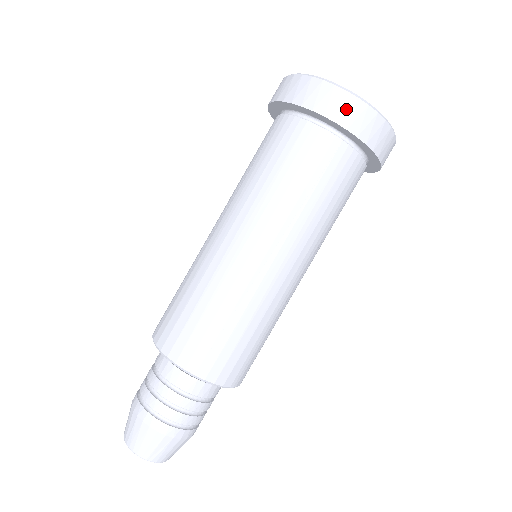
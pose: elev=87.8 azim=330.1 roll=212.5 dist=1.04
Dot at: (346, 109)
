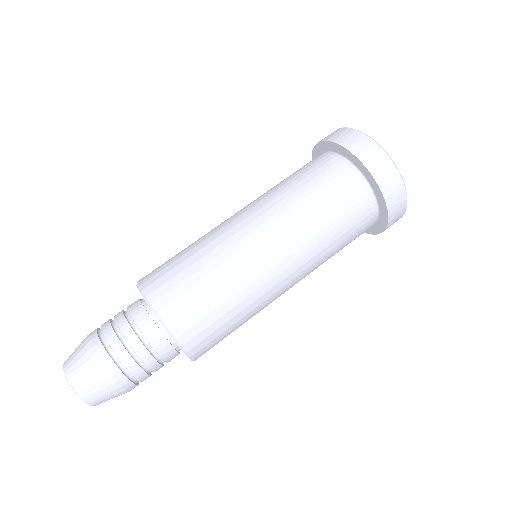
Dot at: (344, 135)
